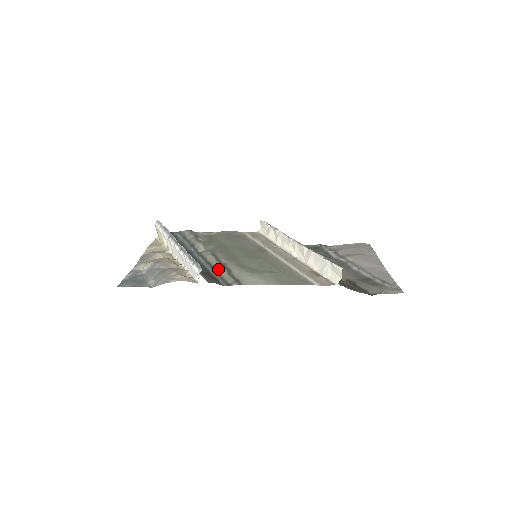
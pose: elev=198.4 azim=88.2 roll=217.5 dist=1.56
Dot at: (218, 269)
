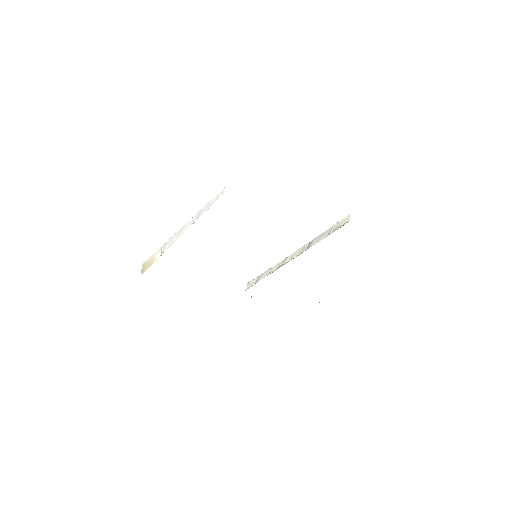
Dot at: occluded
